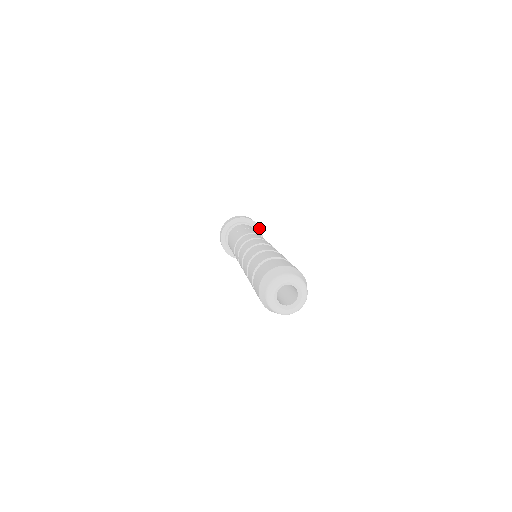
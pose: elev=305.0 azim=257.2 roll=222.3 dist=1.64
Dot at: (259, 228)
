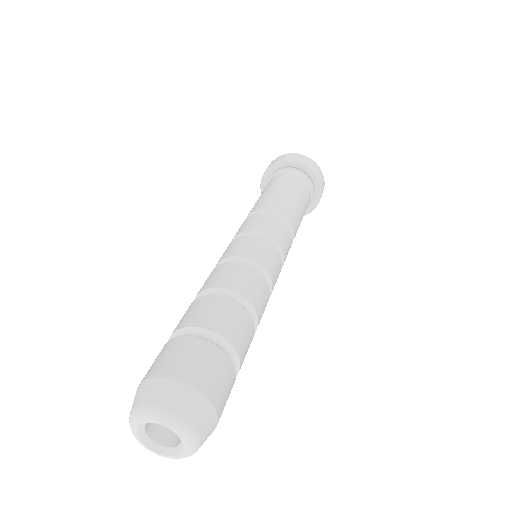
Dot at: (319, 185)
